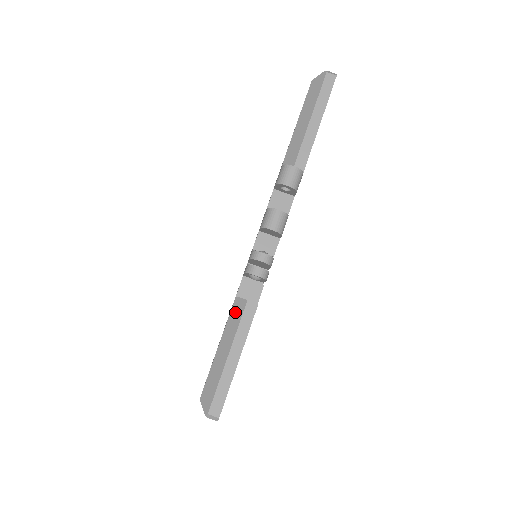
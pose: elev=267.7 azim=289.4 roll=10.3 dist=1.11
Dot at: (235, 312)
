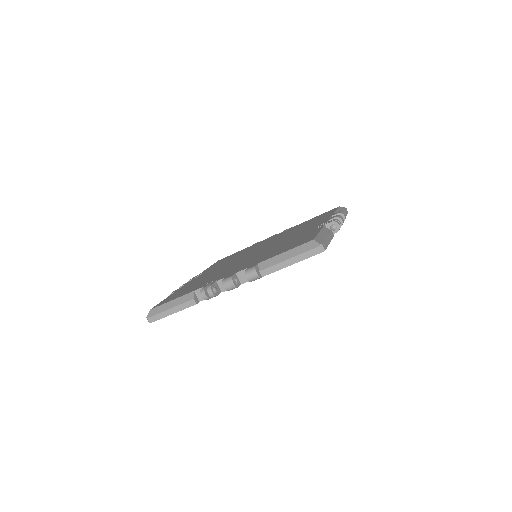
Dot at: (187, 297)
